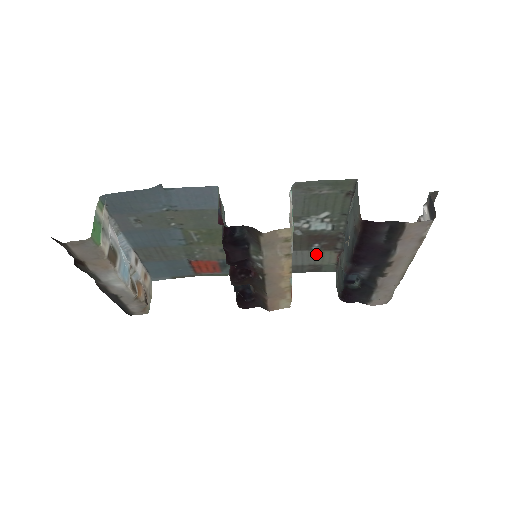
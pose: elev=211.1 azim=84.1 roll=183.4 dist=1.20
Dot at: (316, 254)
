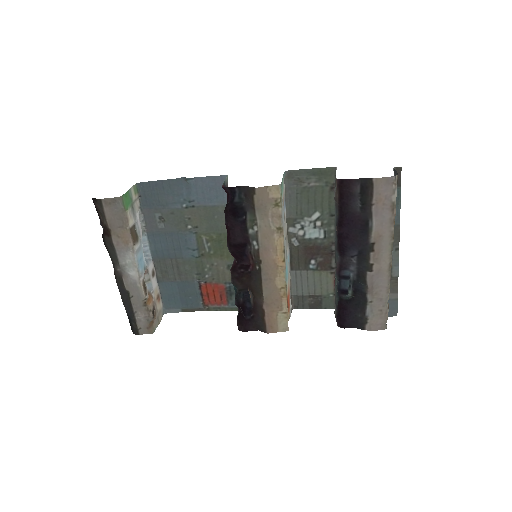
Dot at: (314, 276)
